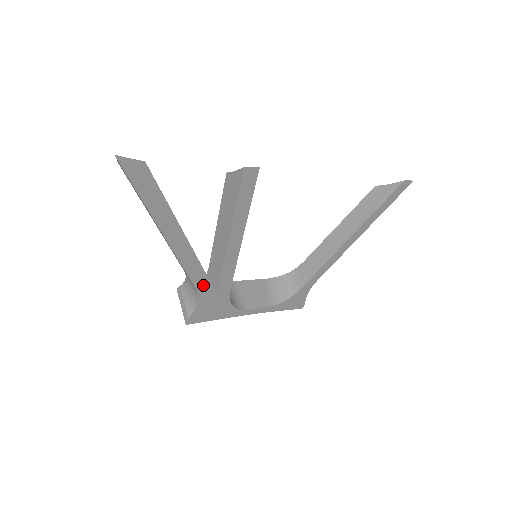
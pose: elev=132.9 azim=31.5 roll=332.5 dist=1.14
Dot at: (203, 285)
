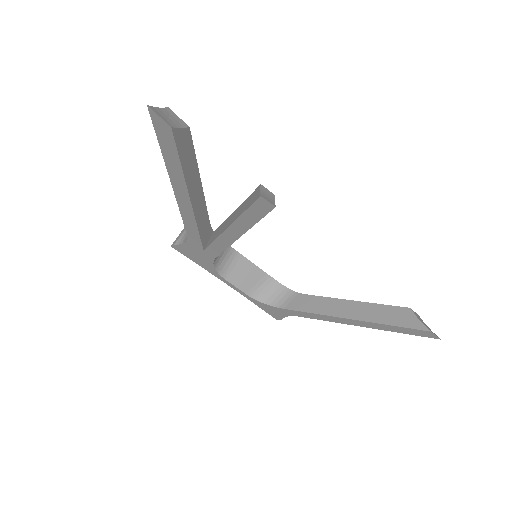
Dot at: (194, 236)
